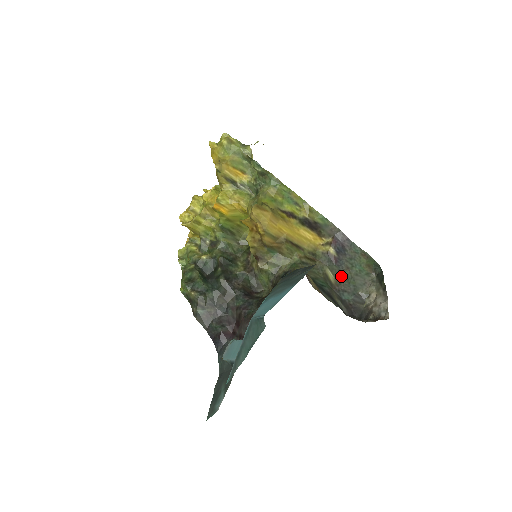
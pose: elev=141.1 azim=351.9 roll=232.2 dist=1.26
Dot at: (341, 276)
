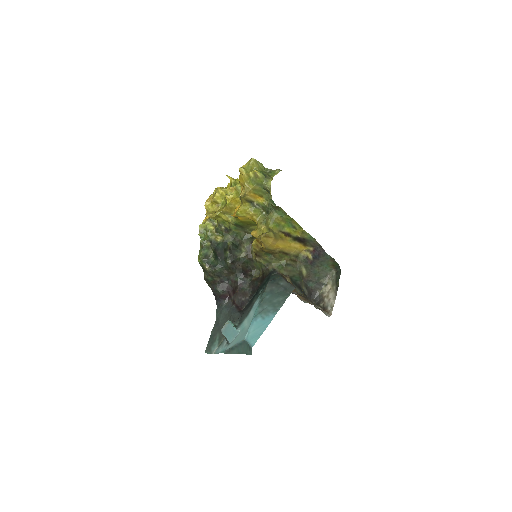
Dot at: (311, 272)
